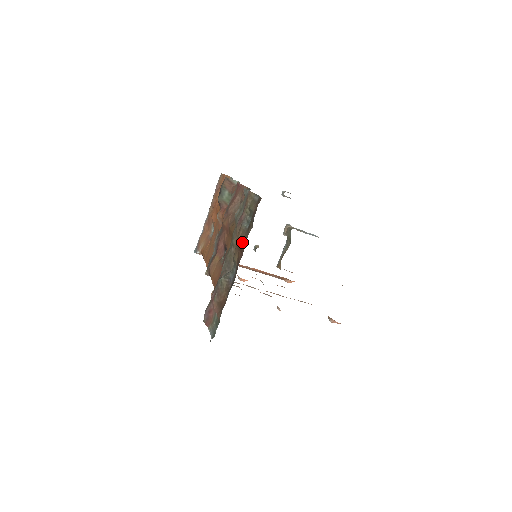
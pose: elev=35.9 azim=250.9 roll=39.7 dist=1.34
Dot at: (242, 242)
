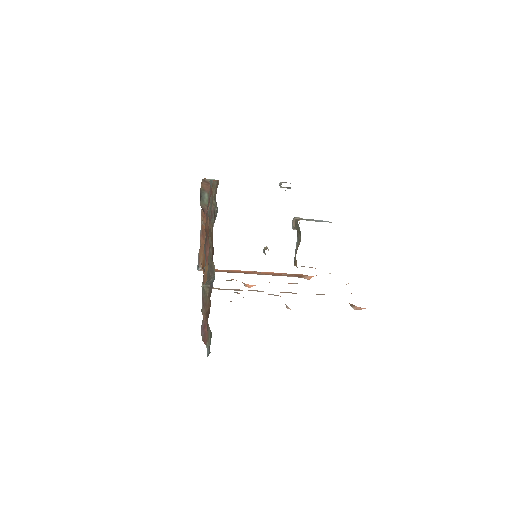
Dot at: (212, 238)
